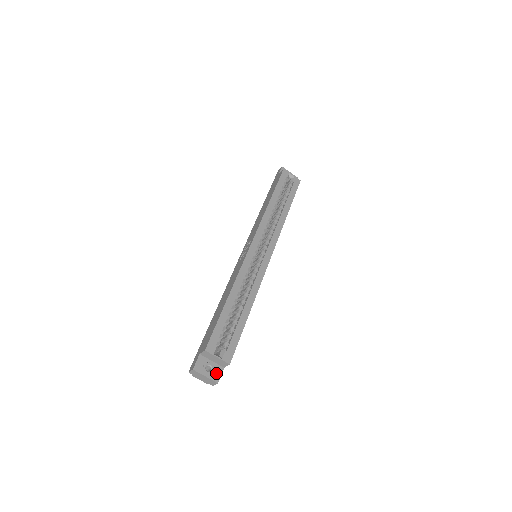
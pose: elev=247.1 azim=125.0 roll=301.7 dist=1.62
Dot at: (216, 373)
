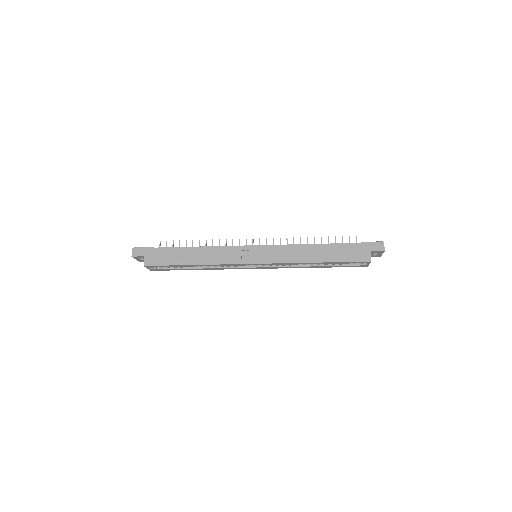
Dot at: occluded
